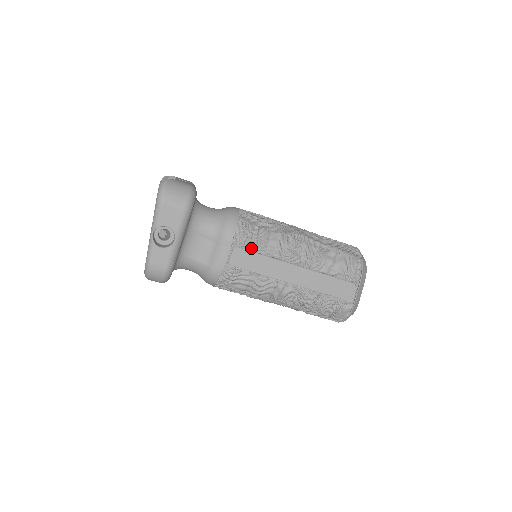
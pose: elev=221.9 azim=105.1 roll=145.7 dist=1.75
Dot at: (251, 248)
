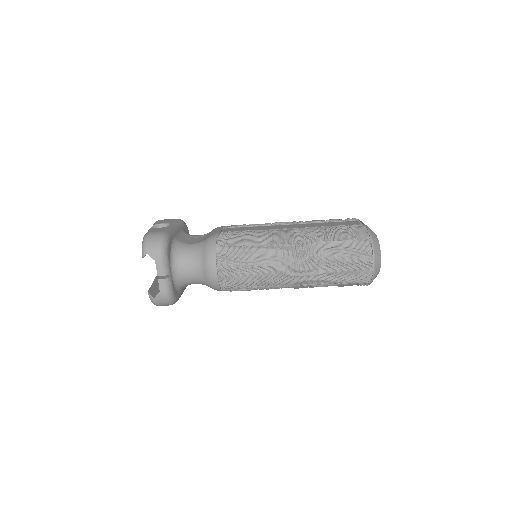
Dot at: (241, 226)
